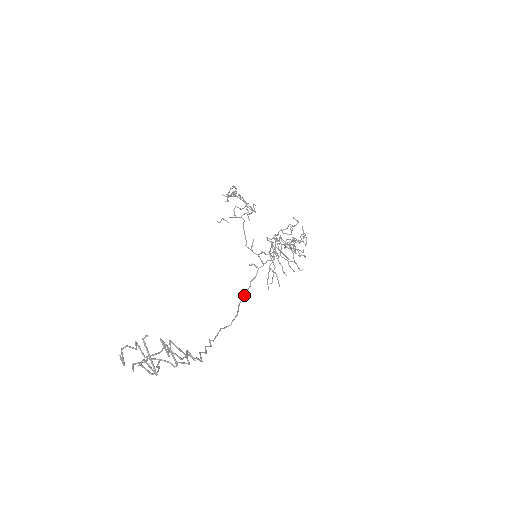
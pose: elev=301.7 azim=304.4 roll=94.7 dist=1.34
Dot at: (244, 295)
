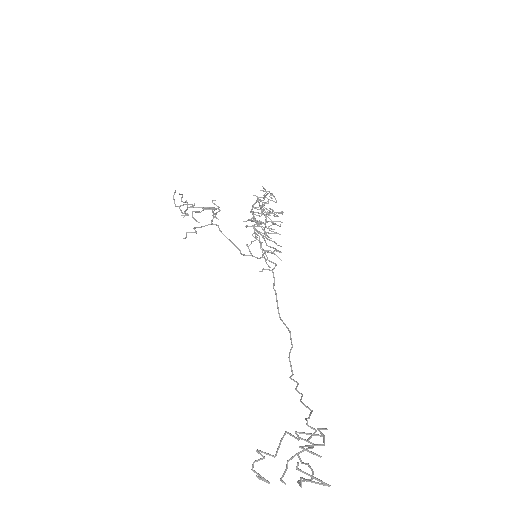
Dot at: (277, 305)
